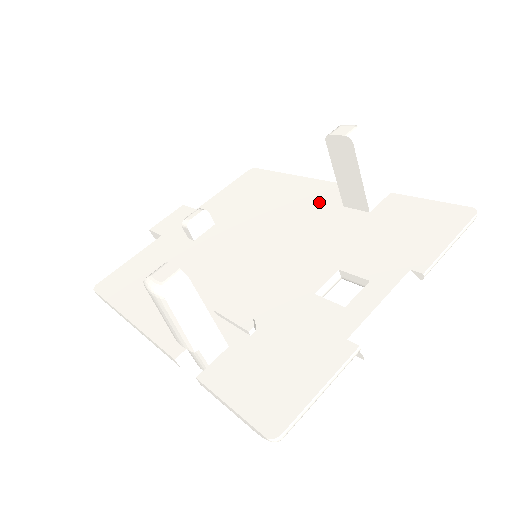
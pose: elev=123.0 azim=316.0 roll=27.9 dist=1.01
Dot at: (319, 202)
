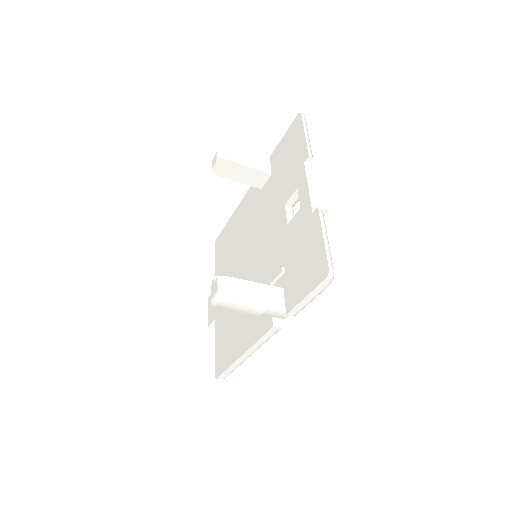
Dot at: (252, 203)
